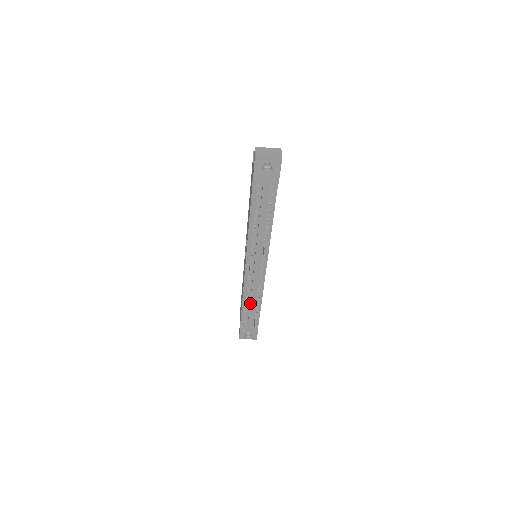
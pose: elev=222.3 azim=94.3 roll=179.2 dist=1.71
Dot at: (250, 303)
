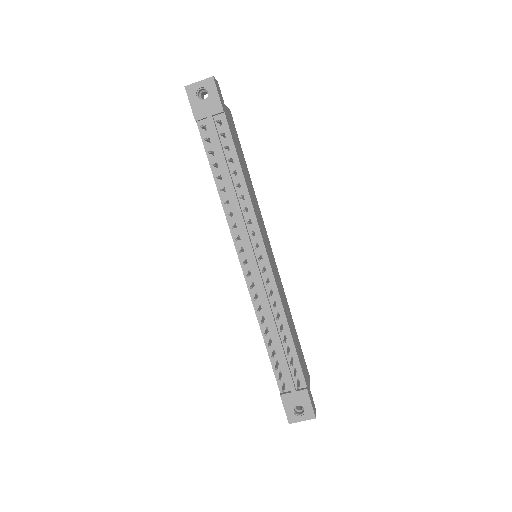
Dot at: (273, 334)
